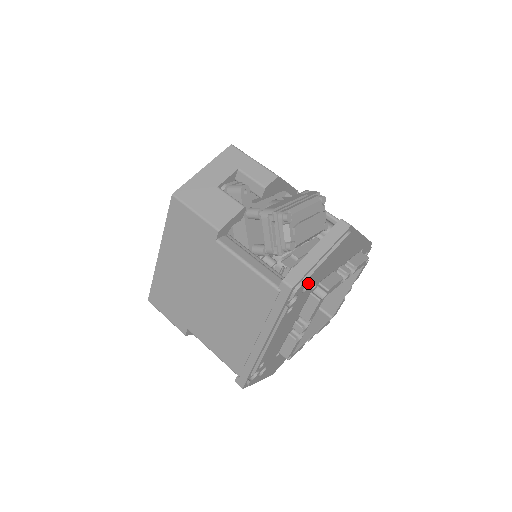
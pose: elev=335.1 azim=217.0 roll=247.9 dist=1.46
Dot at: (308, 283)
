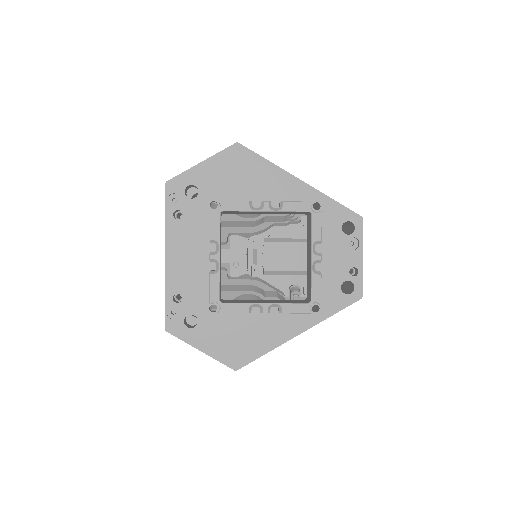
Dot at: (198, 193)
